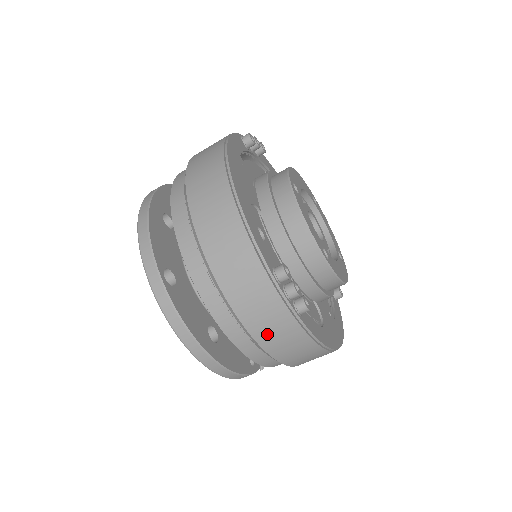
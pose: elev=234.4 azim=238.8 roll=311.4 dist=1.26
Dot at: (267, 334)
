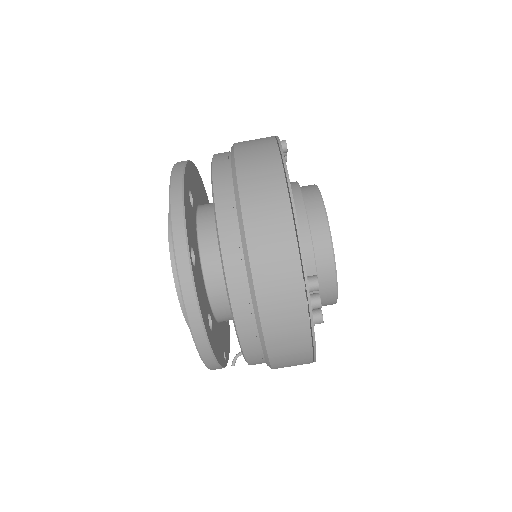
Dot at: (278, 335)
